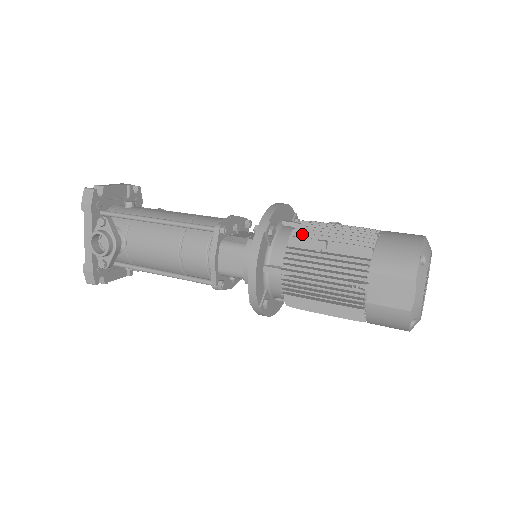
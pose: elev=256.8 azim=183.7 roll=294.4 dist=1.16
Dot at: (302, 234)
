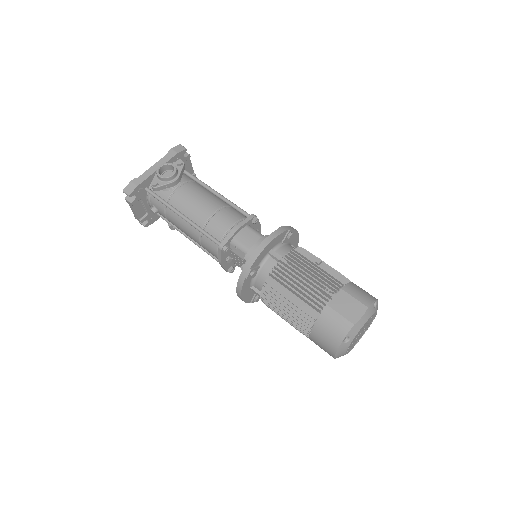
Dot at: (306, 251)
